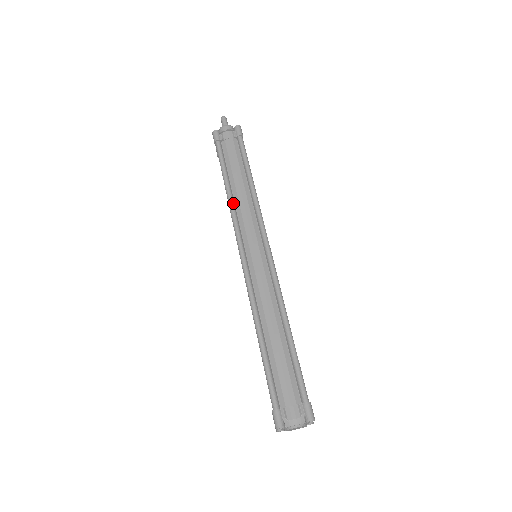
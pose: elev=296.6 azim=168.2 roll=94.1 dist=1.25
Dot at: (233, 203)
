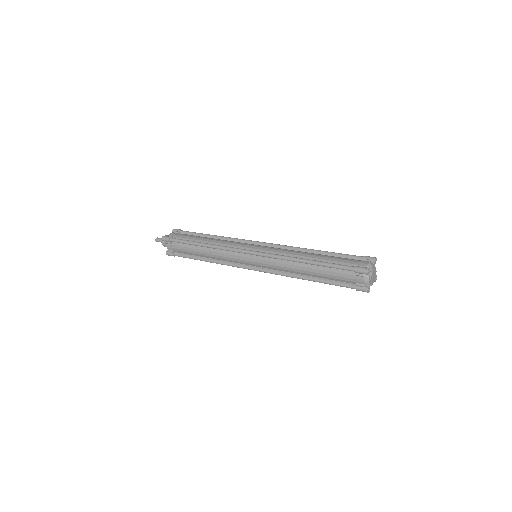
Dot at: (216, 245)
